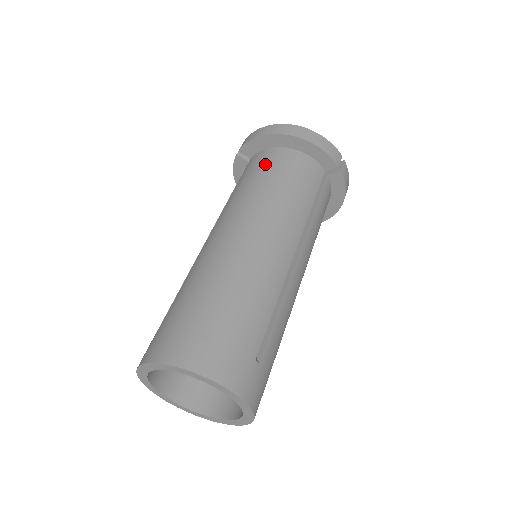
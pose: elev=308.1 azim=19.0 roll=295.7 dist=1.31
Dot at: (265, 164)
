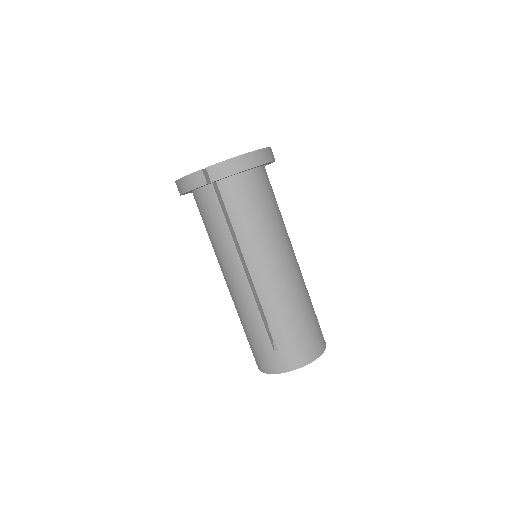
Dot at: (252, 195)
